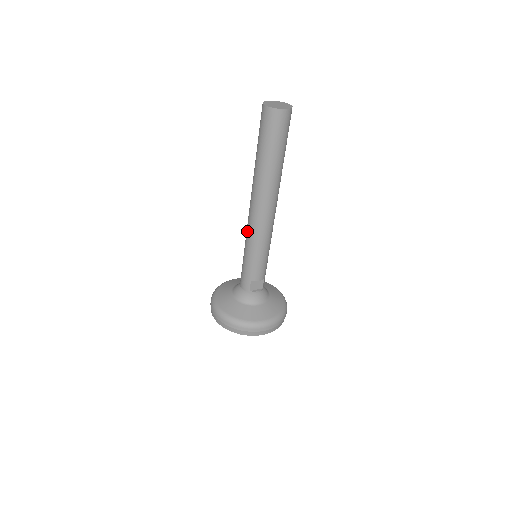
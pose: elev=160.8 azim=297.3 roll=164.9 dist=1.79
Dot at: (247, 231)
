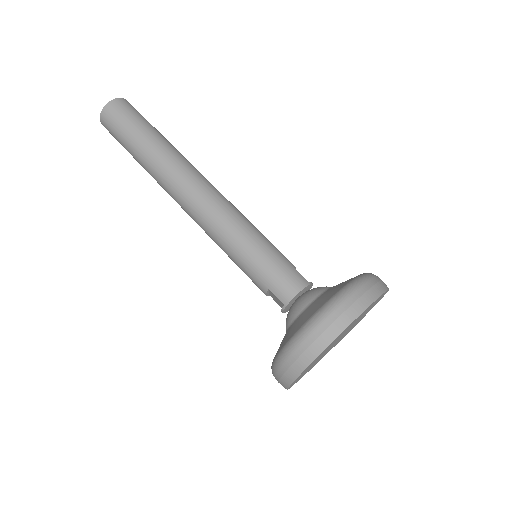
Dot at: (219, 218)
